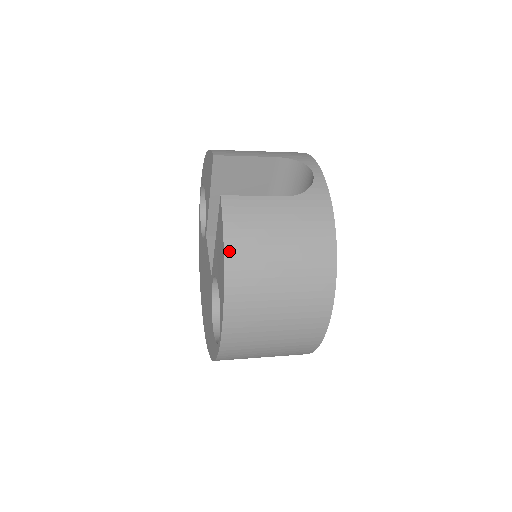
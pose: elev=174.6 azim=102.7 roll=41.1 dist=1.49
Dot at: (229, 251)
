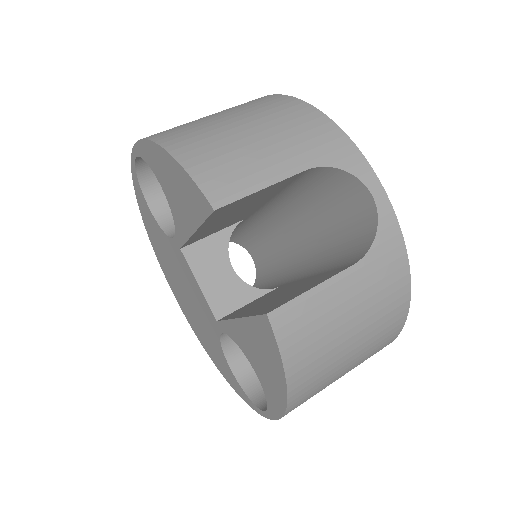
Dot at: (293, 380)
